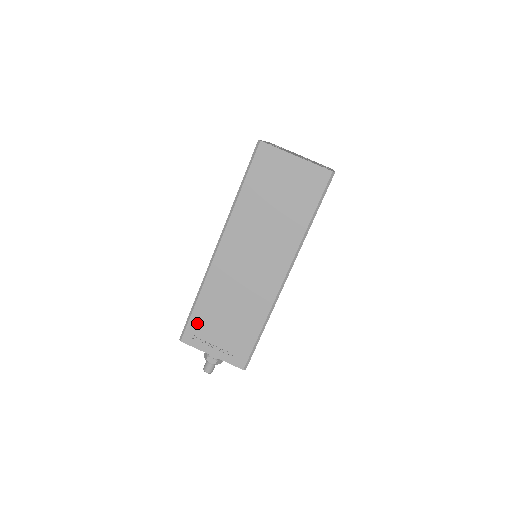
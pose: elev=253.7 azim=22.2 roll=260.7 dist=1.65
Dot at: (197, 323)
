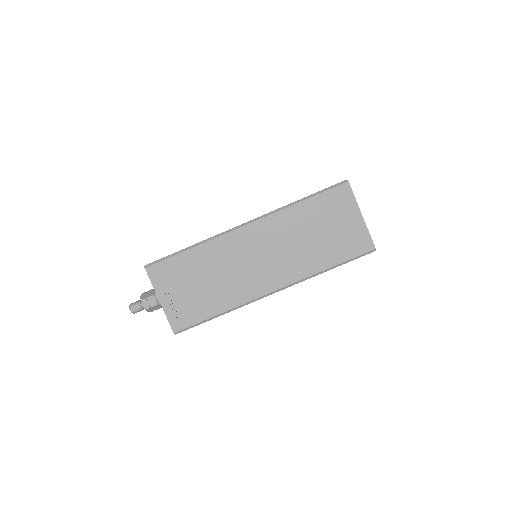
Dot at: (173, 266)
